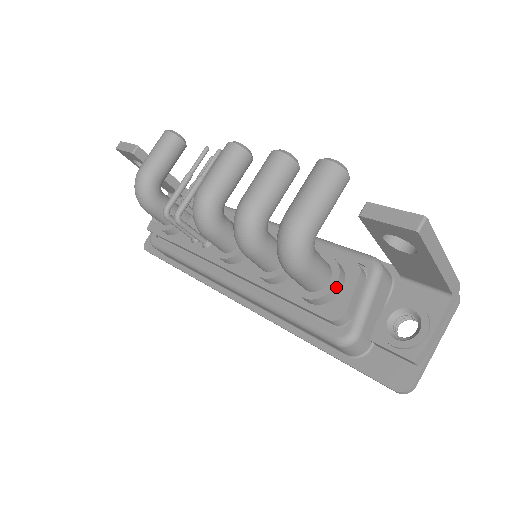
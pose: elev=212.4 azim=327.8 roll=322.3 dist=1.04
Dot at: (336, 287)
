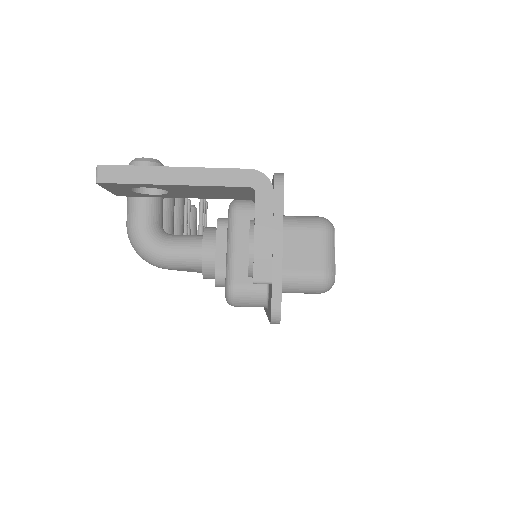
Dot at: (205, 253)
